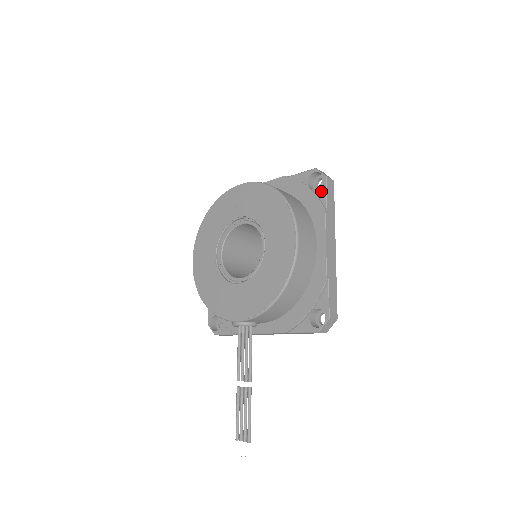
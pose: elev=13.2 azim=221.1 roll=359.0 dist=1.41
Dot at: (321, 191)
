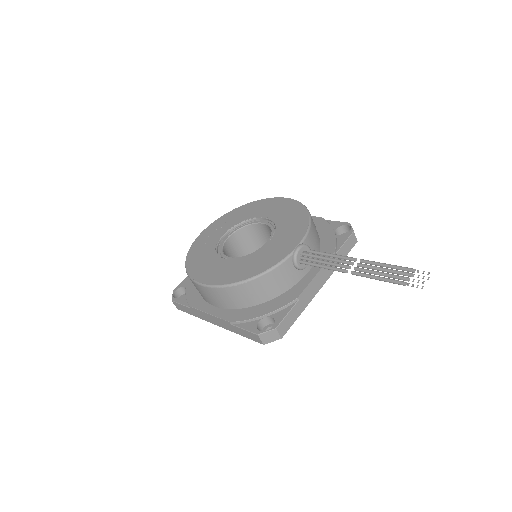
Dot at: occluded
